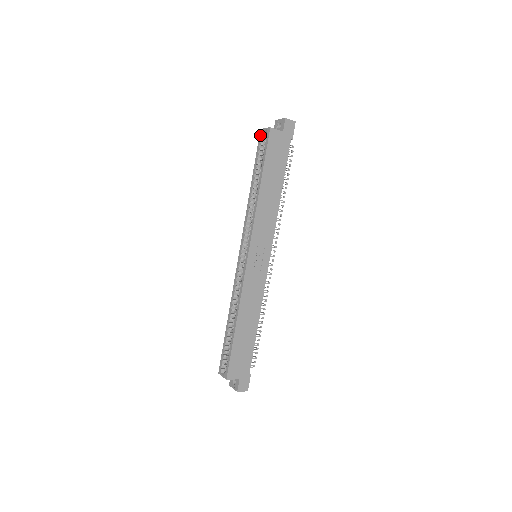
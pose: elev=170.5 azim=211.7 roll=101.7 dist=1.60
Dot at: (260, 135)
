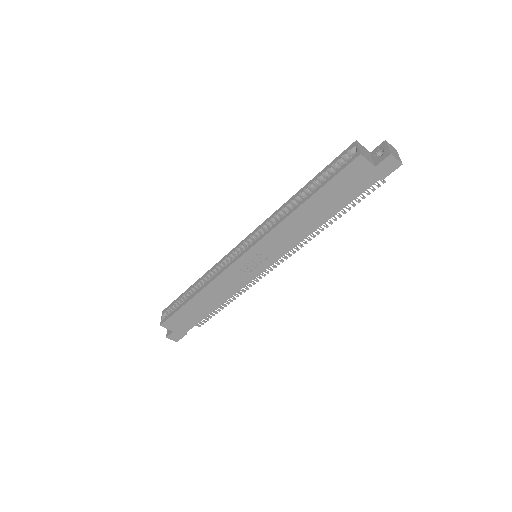
Dot at: (349, 147)
